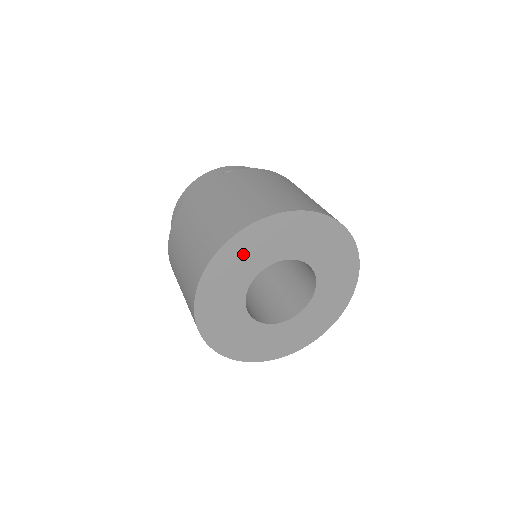
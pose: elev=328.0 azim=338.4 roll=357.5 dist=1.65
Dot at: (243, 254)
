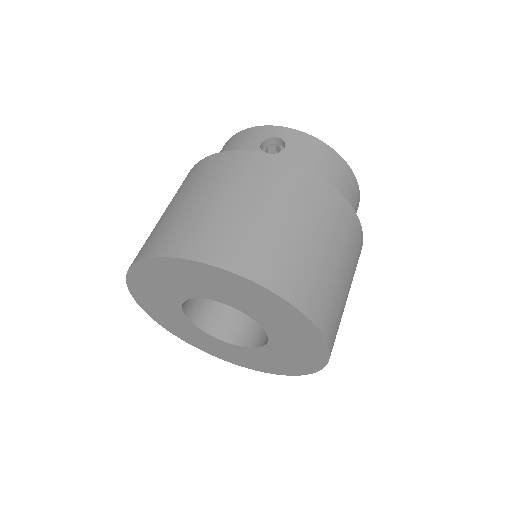
Dot at: (167, 276)
